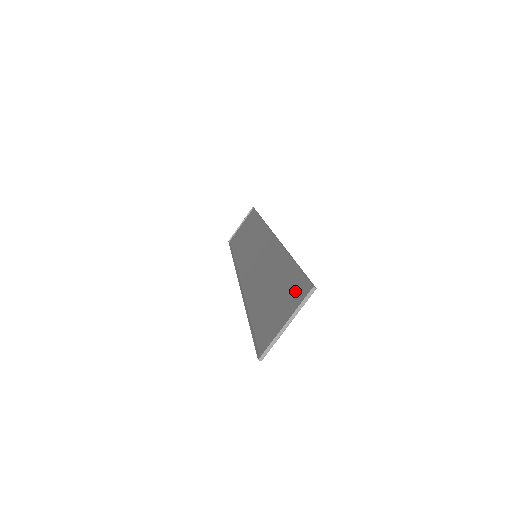
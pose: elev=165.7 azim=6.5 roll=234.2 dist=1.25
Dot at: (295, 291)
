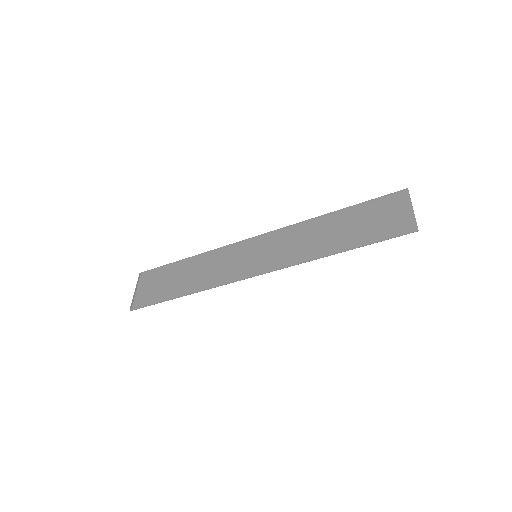
Dot at: (386, 205)
